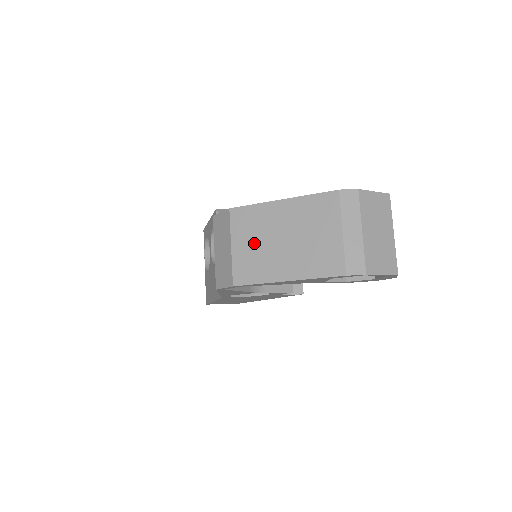
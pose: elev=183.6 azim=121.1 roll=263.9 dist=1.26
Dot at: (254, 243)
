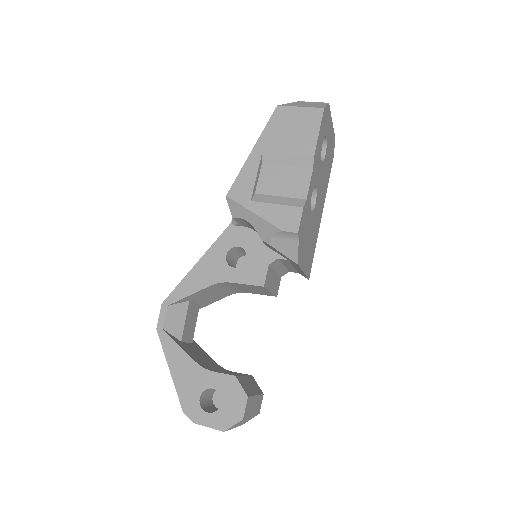
Dot at: occluded
